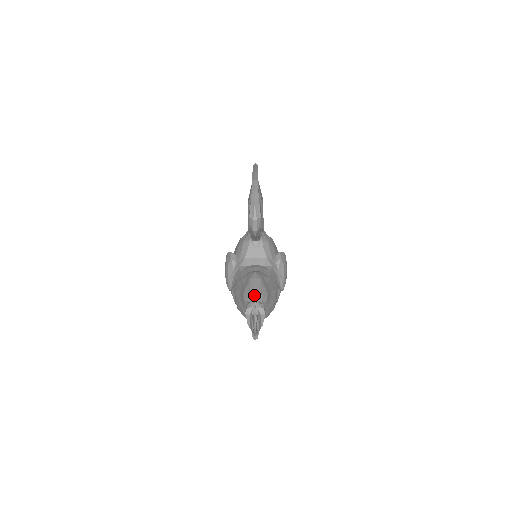
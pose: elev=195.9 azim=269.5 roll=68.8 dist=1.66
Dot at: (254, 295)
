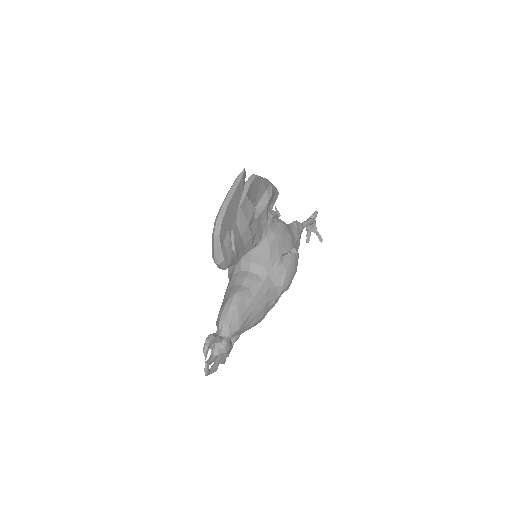
Dot at: (204, 347)
